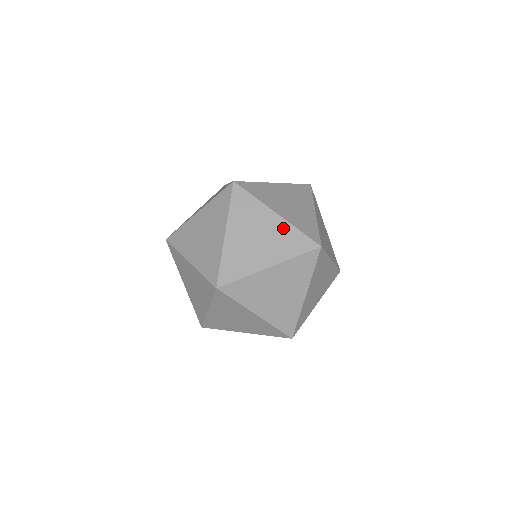
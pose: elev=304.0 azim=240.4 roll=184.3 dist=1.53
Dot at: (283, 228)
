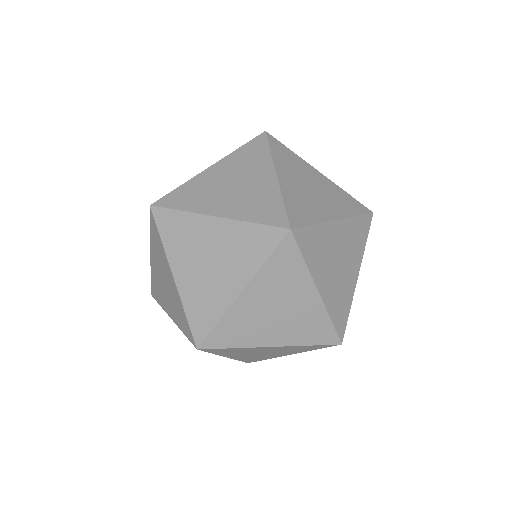
Dot at: (268, 190)
